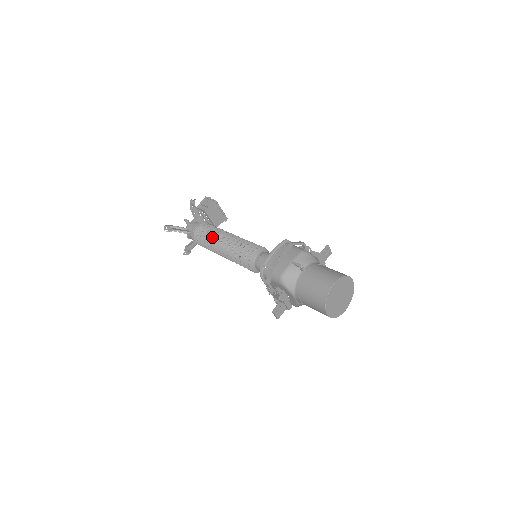
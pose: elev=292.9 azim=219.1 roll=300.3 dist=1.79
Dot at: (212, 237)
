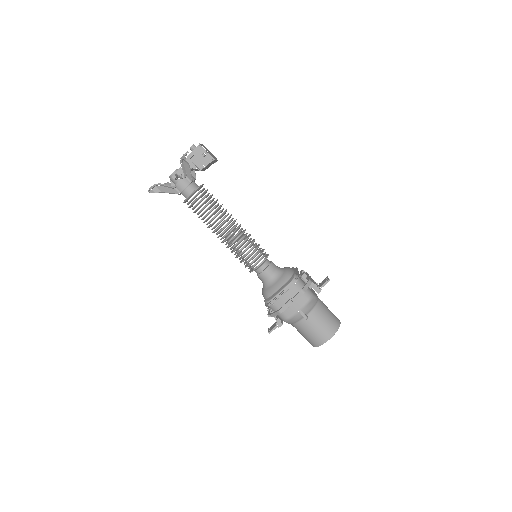
Dot at: (209, 218)
